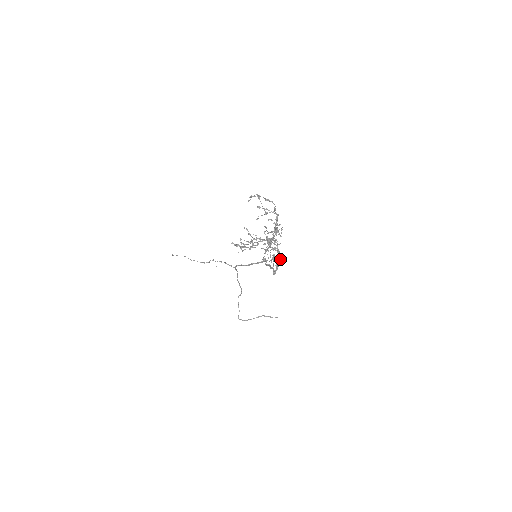
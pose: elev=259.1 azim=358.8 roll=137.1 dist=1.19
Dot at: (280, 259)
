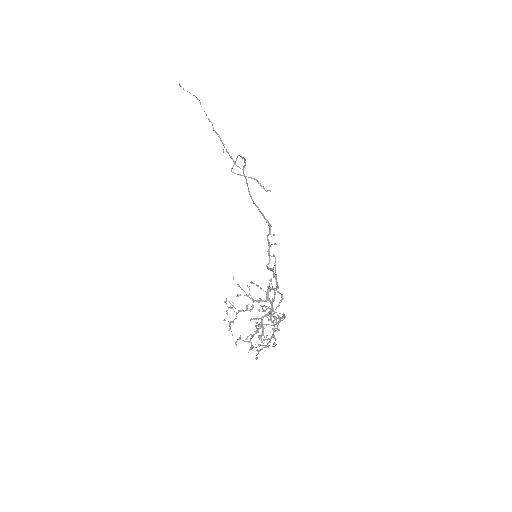
Dot at: (276, 282)
